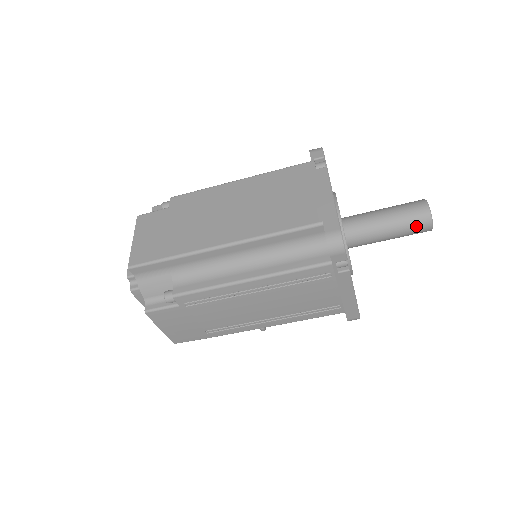
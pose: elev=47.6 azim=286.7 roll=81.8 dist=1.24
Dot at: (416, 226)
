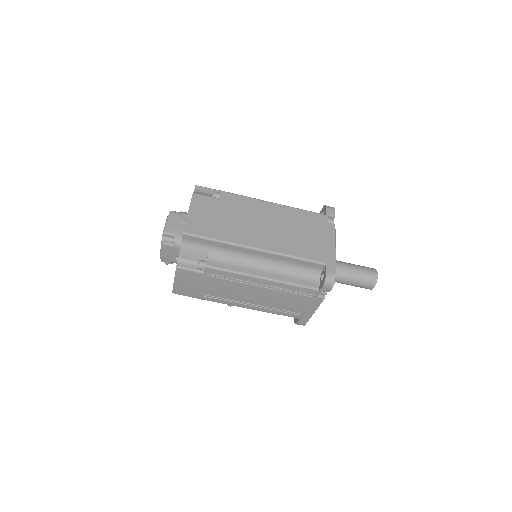
Dot at: (365, 284)
